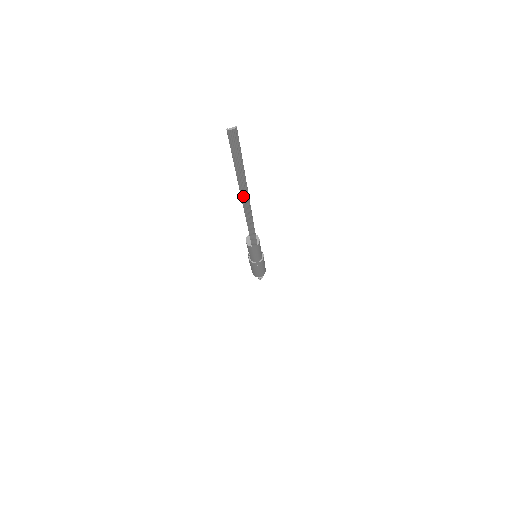
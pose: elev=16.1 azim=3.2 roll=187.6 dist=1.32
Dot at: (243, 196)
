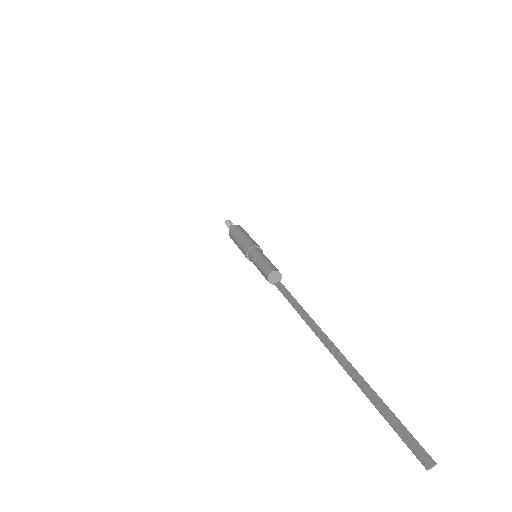
Dot at: (342, 364)
